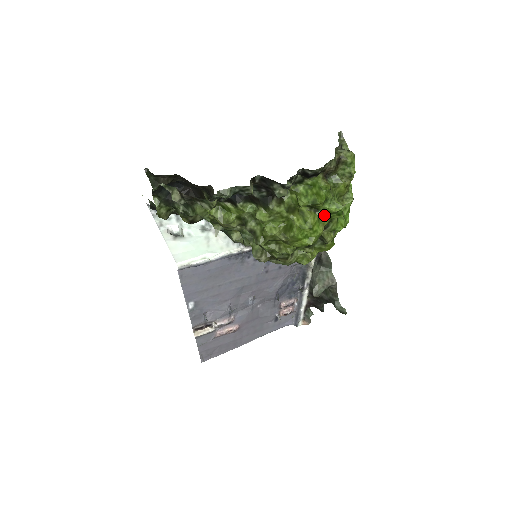
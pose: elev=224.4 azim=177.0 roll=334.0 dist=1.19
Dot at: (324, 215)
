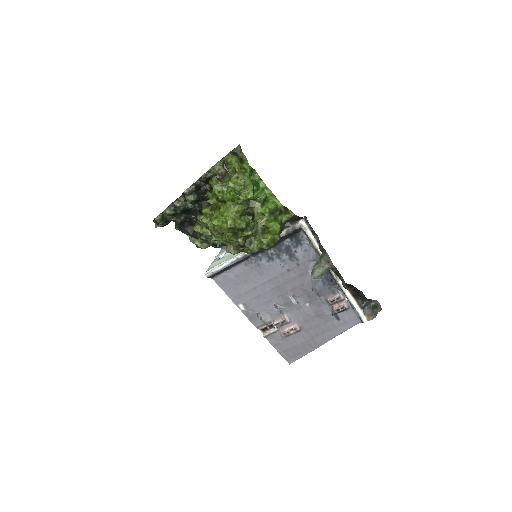
Dot at: (231, 203)
